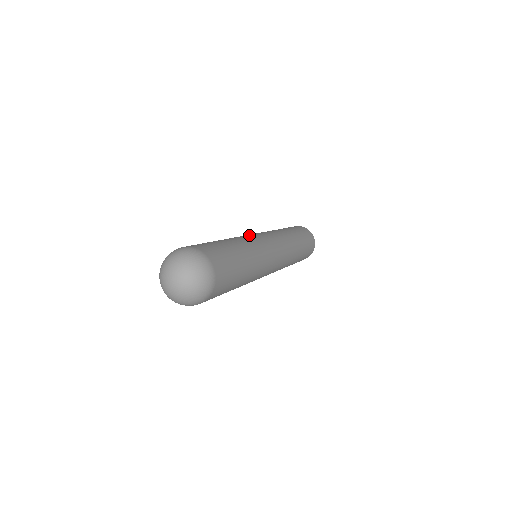
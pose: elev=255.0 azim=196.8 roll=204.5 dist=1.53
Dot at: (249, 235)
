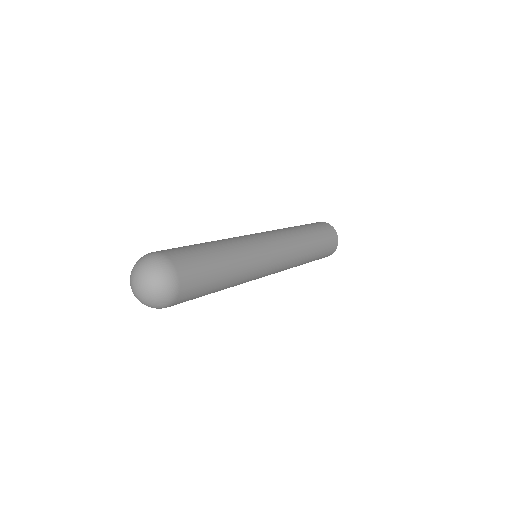
Dot at: (244, 236)
